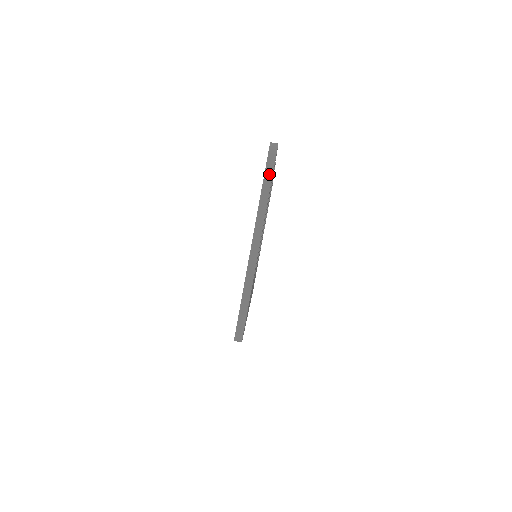
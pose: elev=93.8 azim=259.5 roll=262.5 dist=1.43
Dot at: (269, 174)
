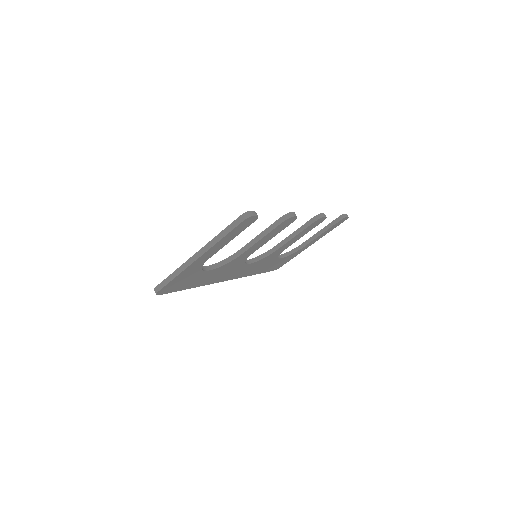
Dot at: (231, 228)
